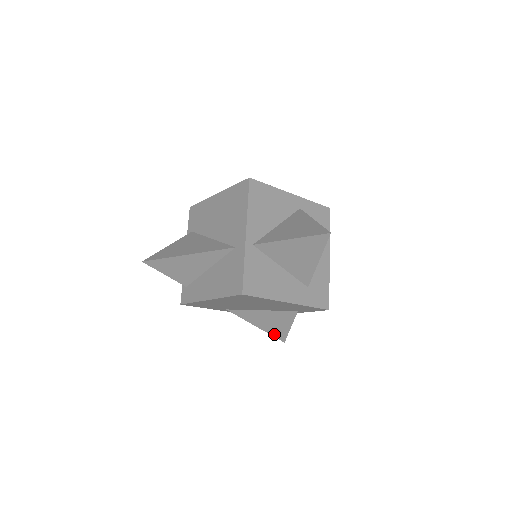
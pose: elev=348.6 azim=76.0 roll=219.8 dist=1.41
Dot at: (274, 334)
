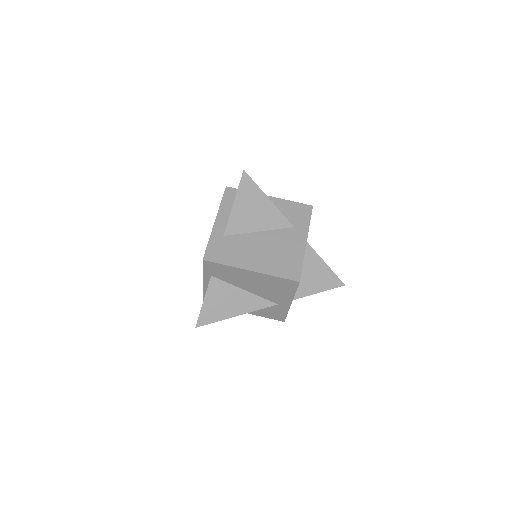
Dot at: occluded
